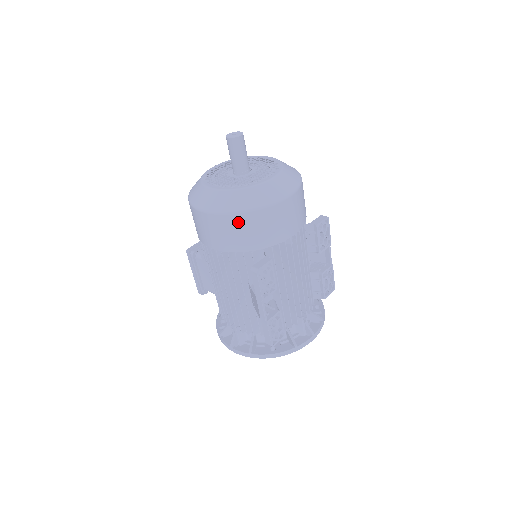
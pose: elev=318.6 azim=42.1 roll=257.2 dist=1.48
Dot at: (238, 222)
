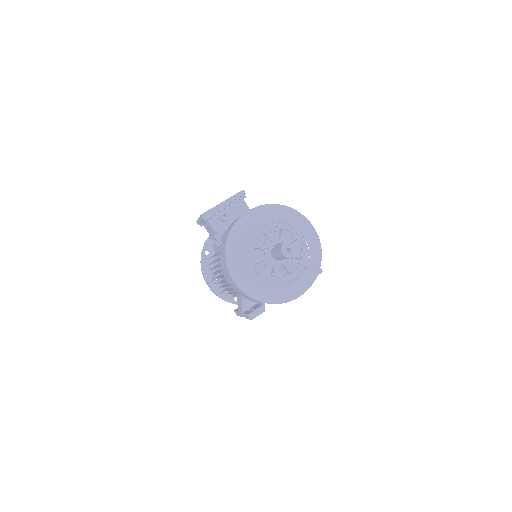
Dot at: occluded
